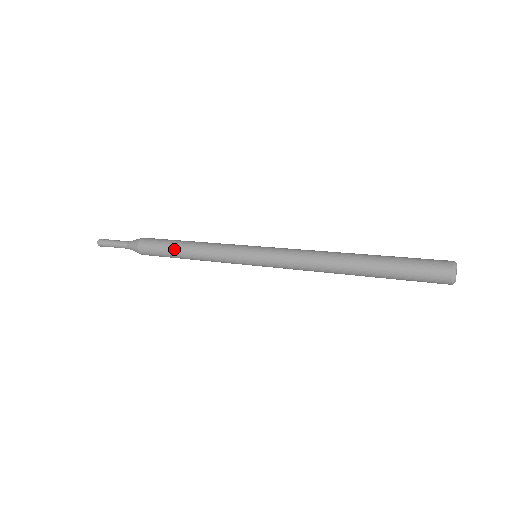
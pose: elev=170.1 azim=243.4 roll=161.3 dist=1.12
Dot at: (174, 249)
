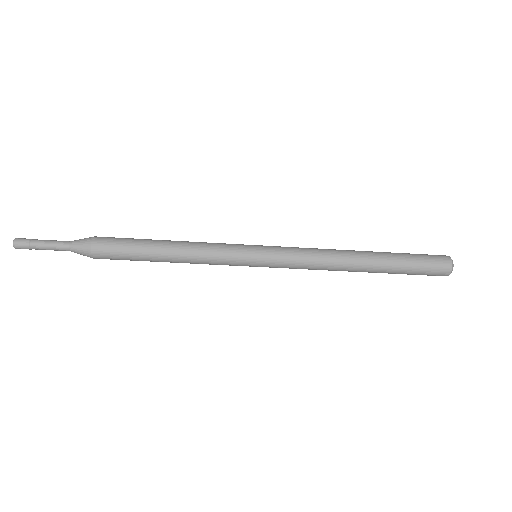
Dot at: (150, 252)
